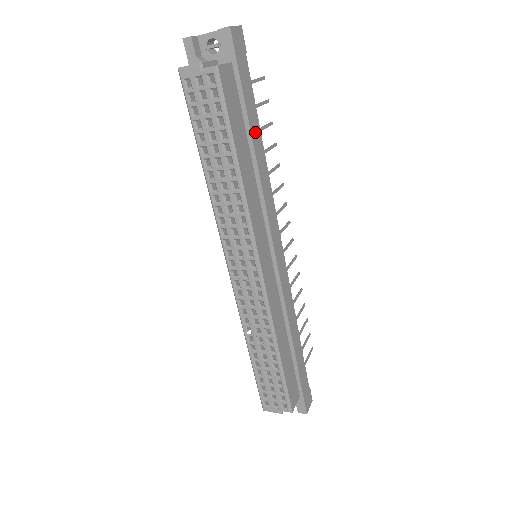
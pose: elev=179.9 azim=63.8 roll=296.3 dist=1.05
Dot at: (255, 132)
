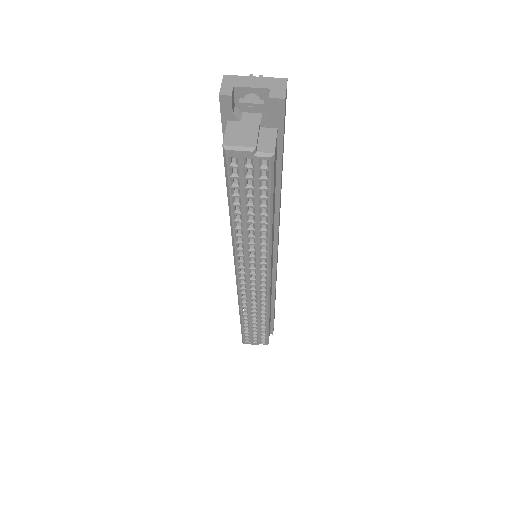
Dot at: (281, 176)
